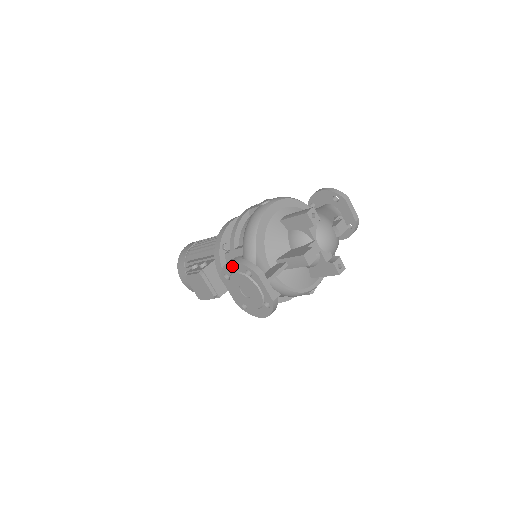
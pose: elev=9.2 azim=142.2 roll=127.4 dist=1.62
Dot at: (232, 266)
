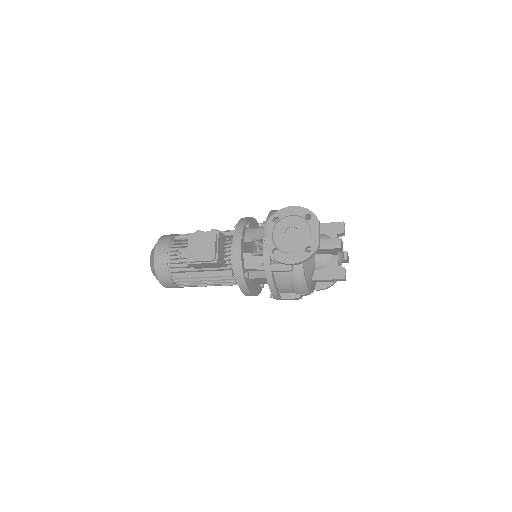
Dot at: (292, 210)
